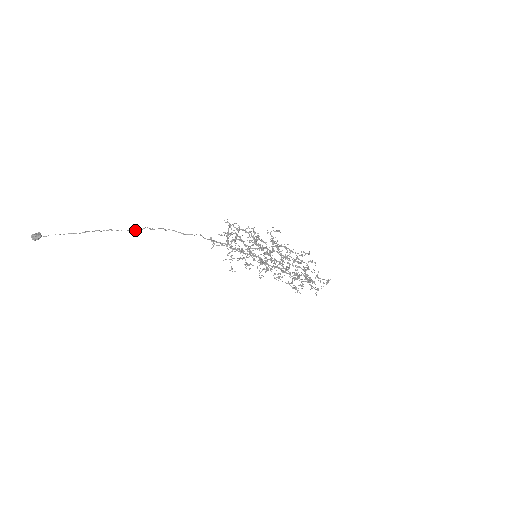
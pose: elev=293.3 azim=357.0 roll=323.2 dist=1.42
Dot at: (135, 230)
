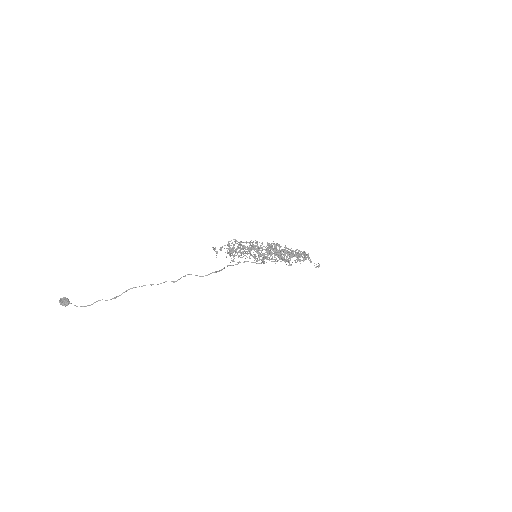
Dot at: (157, 284)
